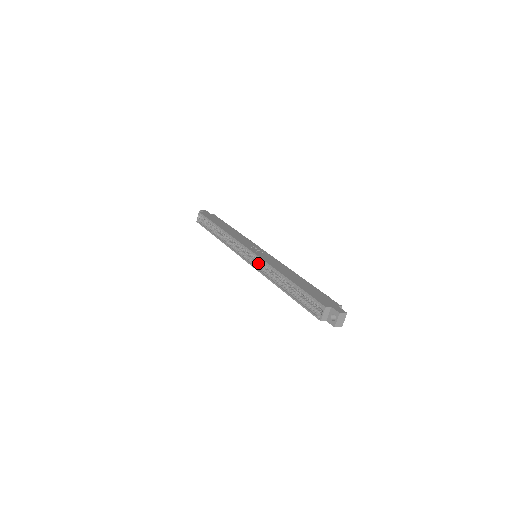
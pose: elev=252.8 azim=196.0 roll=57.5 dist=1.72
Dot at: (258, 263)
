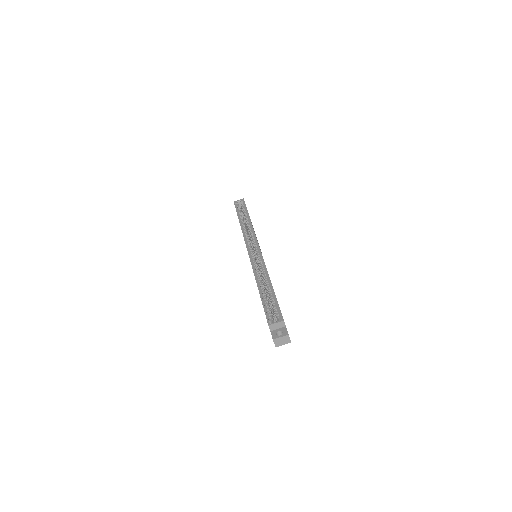
Dot at: (256, 259)
